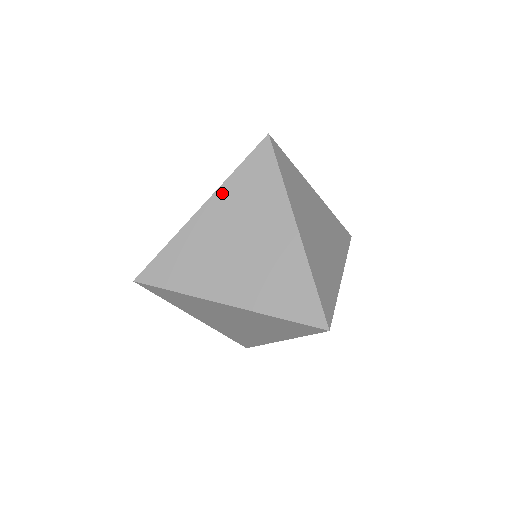
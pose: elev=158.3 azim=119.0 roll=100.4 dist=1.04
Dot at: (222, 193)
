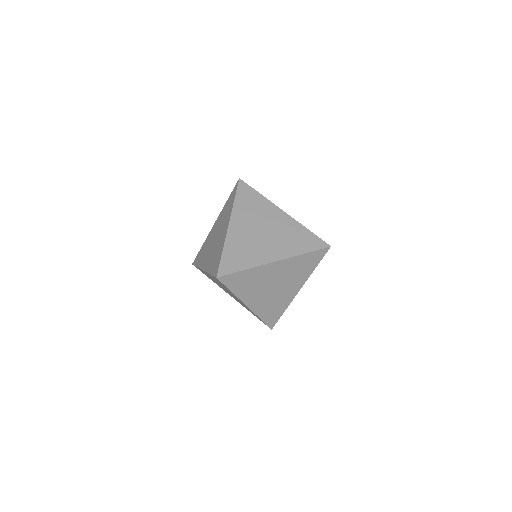
Dot at: (221, 214)
